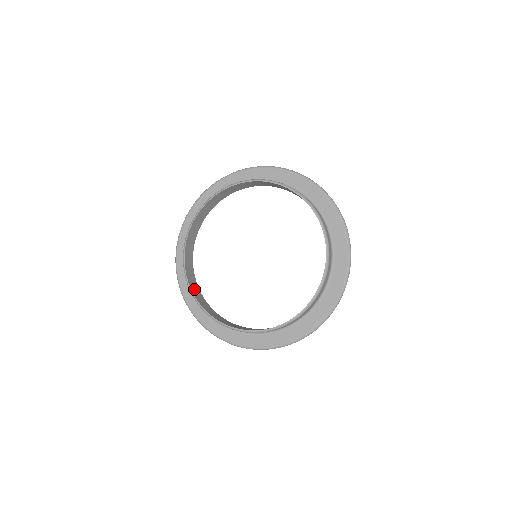
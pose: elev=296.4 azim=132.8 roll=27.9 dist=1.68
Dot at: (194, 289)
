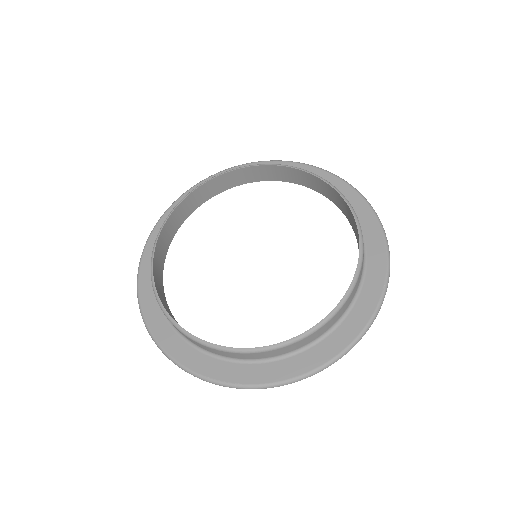
Dot at: (168, 228)
